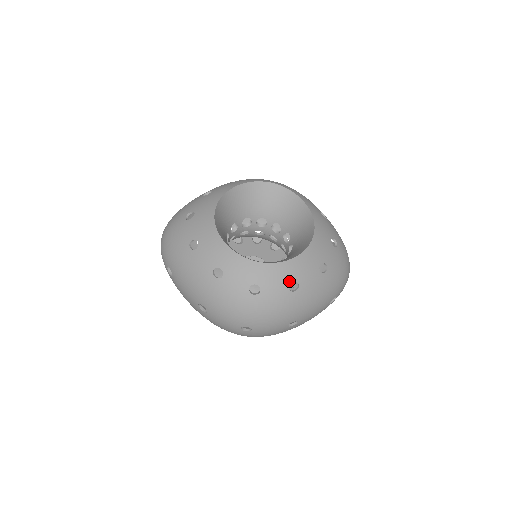
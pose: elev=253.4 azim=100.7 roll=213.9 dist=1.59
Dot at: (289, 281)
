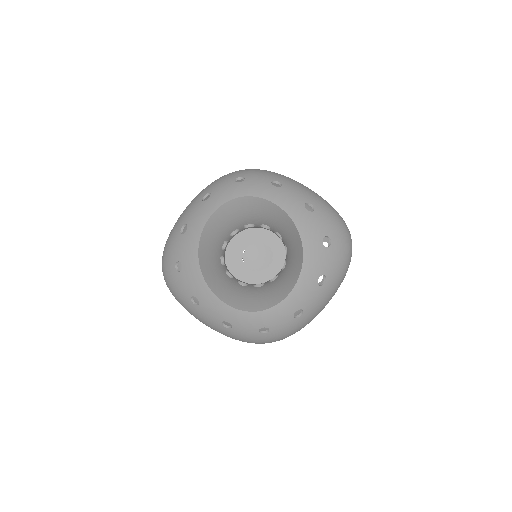
Dot at: (292, 313)
